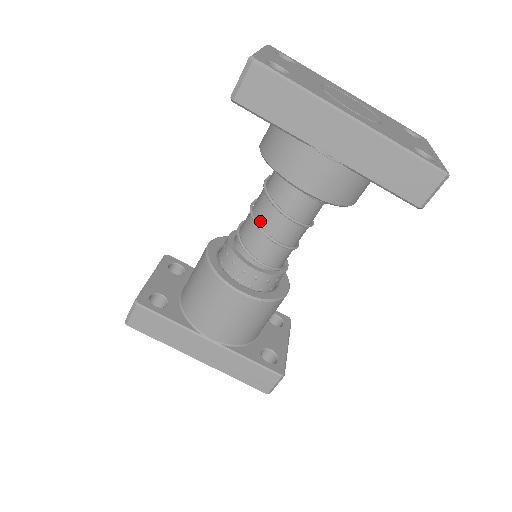
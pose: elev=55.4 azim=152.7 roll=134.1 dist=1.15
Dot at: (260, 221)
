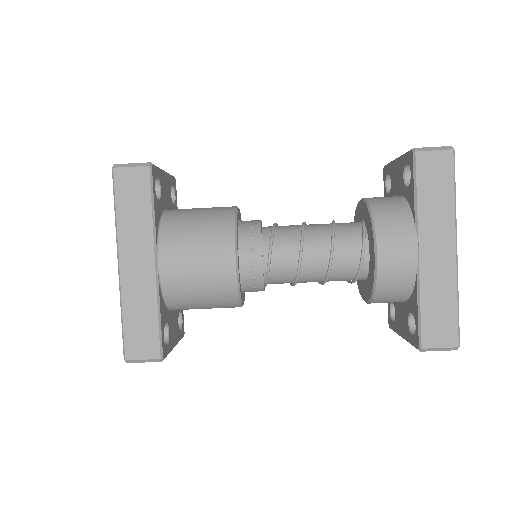
Dot at: (307, 236)
